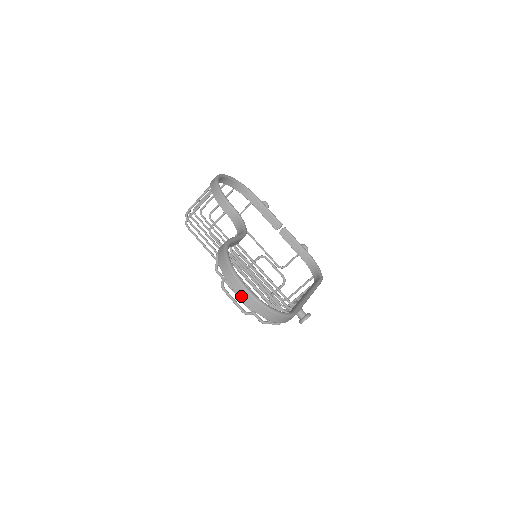
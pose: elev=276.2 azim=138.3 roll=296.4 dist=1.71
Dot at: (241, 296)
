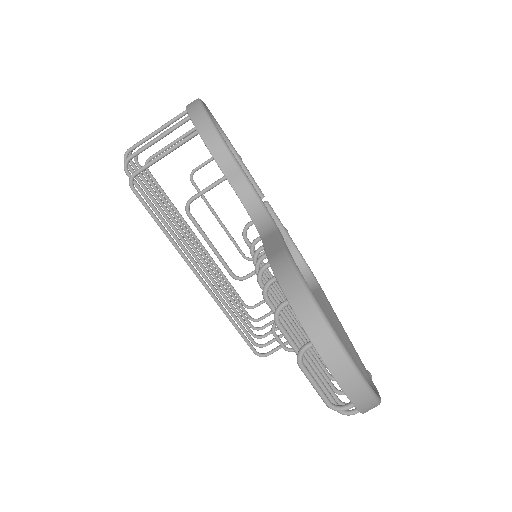
Dot at: (344, 384)
